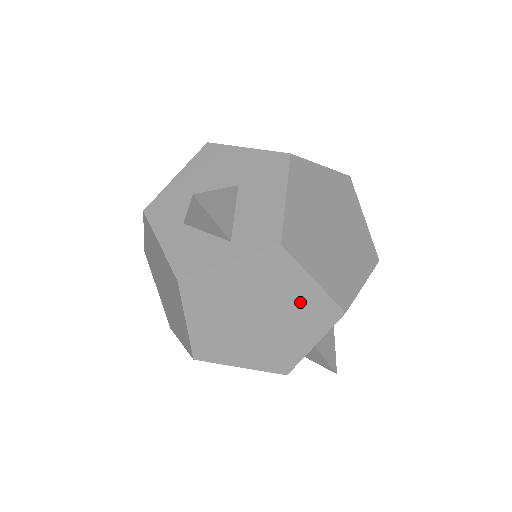
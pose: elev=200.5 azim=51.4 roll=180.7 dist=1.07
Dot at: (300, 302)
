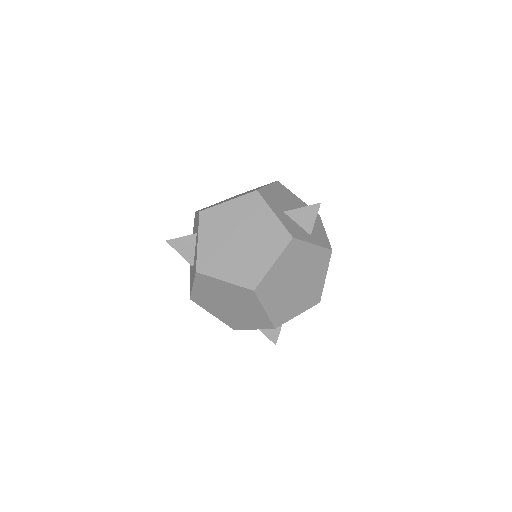
Dot at: (314, 285)
